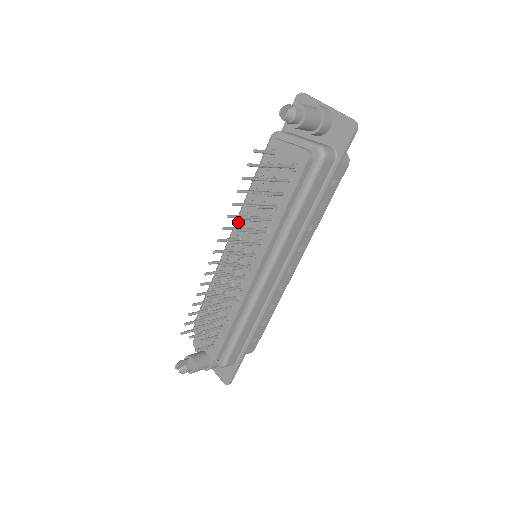
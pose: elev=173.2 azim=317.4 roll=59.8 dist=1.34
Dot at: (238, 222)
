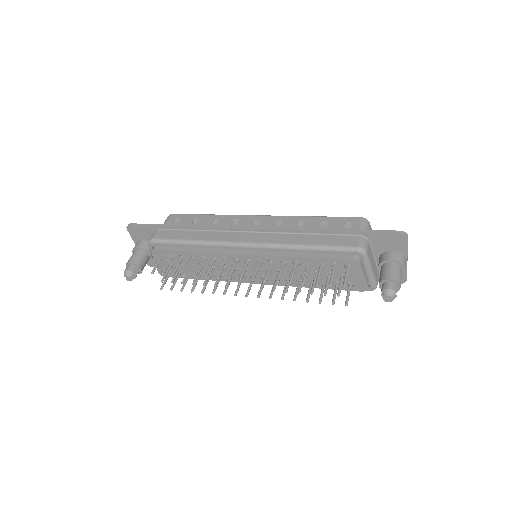
Dot at: (271, 257)
